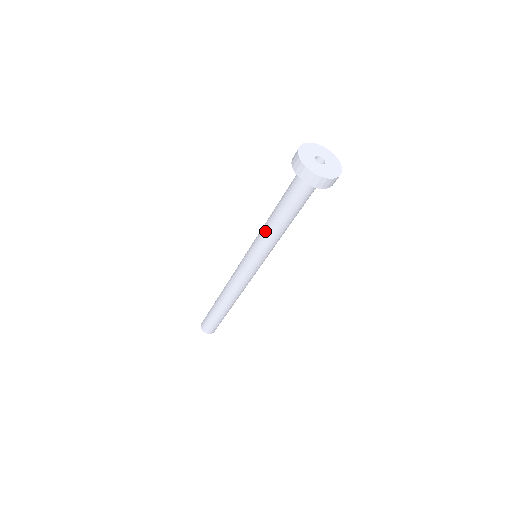
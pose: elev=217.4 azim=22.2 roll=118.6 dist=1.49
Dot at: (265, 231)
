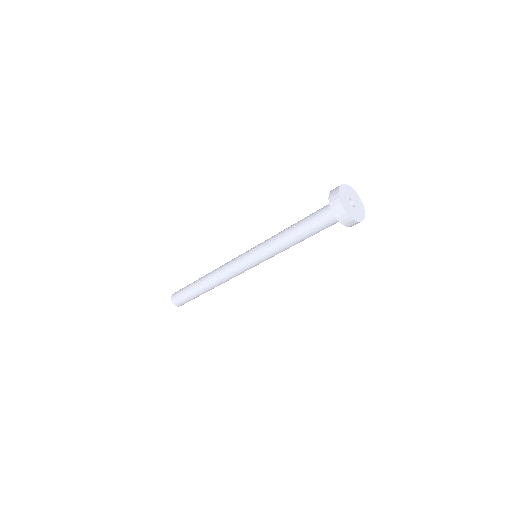
Dot at: (279, 243)
